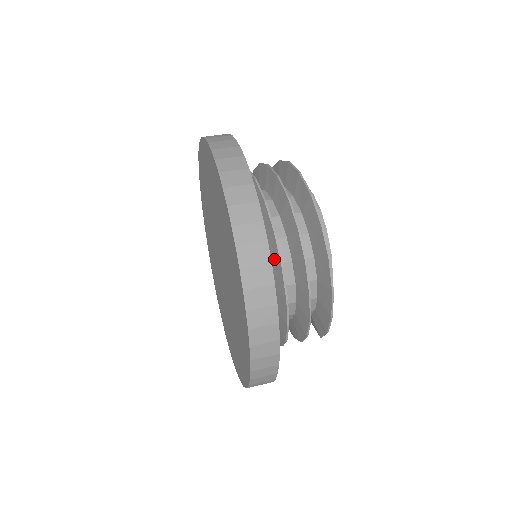
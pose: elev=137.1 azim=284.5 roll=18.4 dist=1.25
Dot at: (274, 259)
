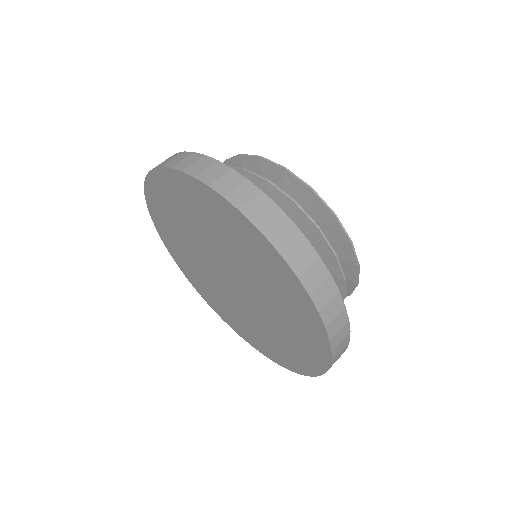
Dot at: occluded
